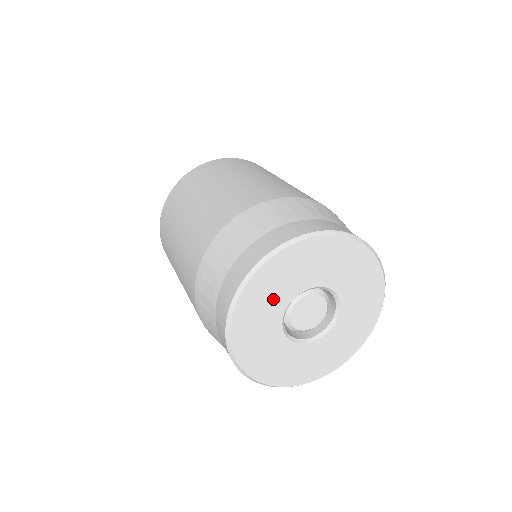
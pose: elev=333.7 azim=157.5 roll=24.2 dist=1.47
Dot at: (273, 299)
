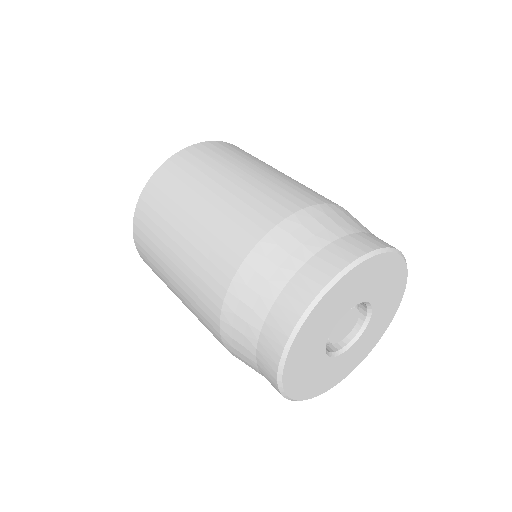
Dot at: (332, 314)
